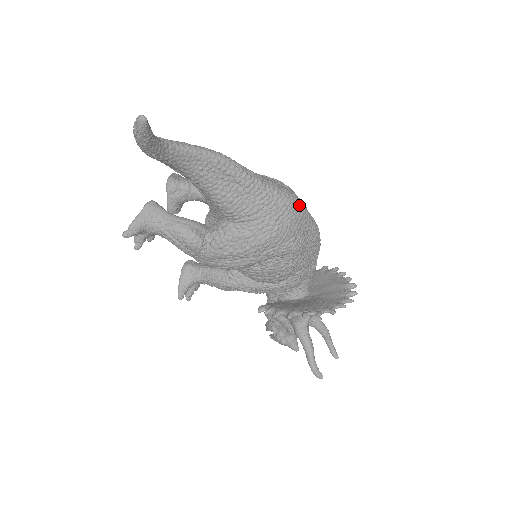
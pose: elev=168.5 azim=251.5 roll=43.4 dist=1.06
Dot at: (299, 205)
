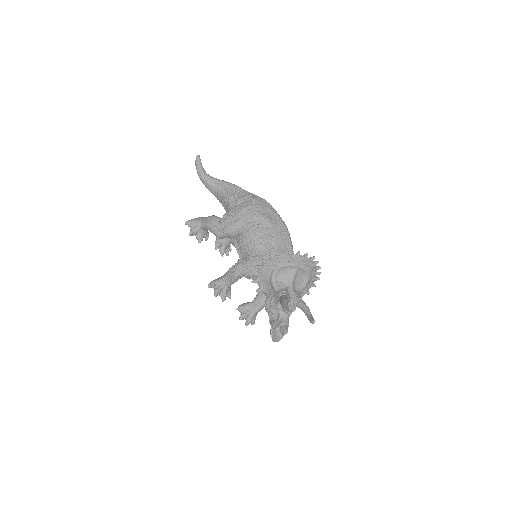
Dot at: occluded
